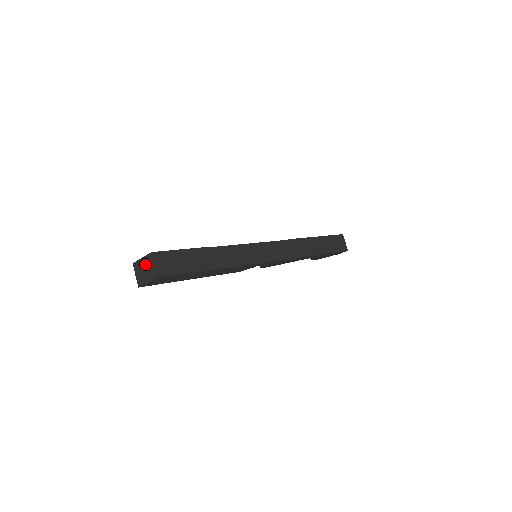
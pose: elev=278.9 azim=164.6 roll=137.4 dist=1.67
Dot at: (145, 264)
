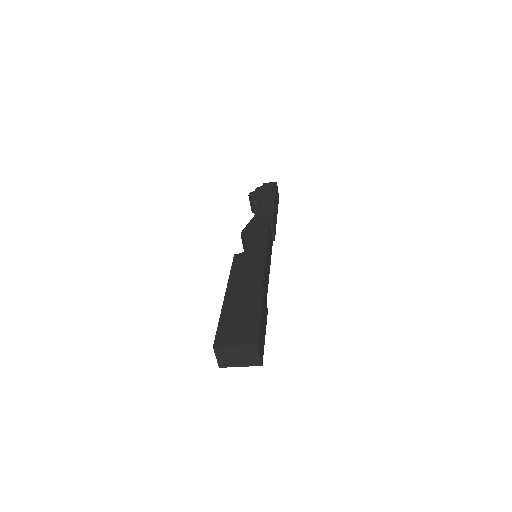
Dot at: (242, 352)
